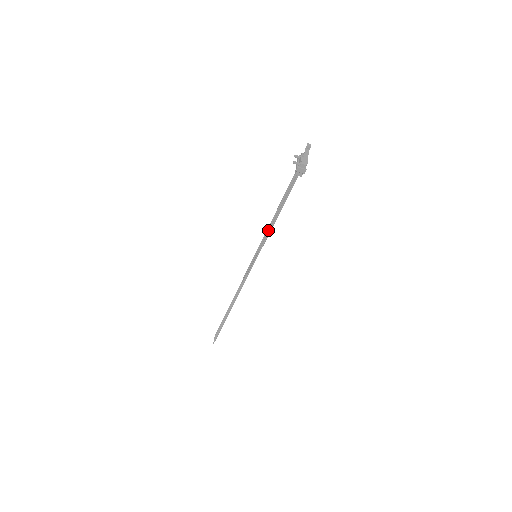
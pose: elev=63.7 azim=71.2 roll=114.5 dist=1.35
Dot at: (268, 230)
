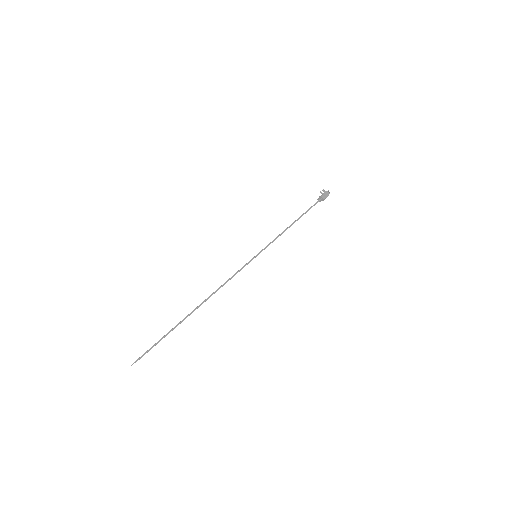
Dot at: (279, 234)
